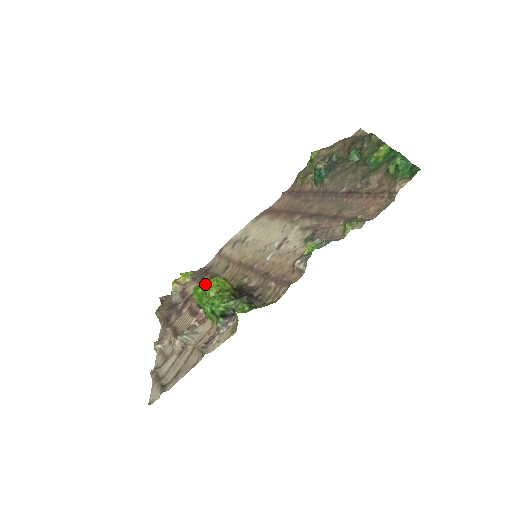
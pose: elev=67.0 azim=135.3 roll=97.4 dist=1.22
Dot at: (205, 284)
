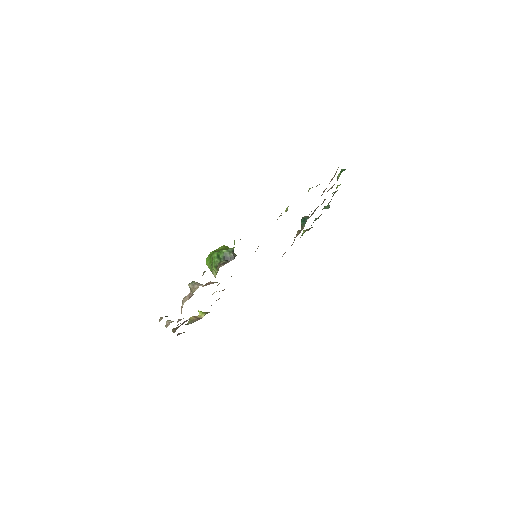
Dot at: (216, 249)
